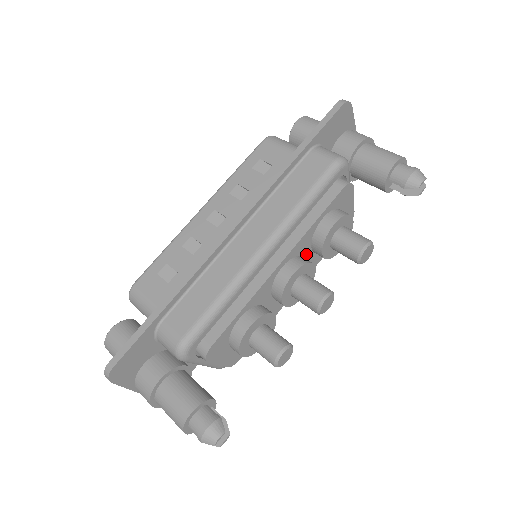
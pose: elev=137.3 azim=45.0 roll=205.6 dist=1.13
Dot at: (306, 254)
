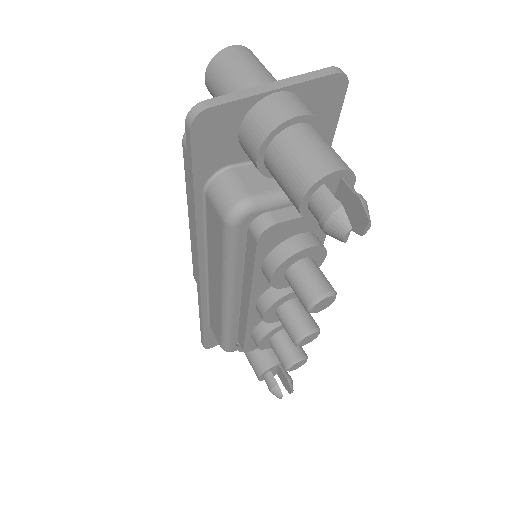
Dot at: occluded
